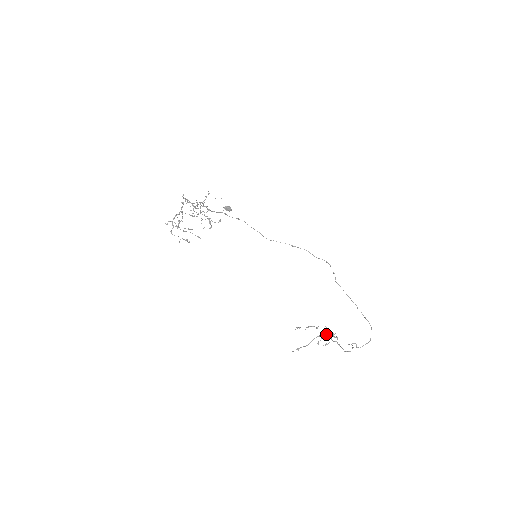
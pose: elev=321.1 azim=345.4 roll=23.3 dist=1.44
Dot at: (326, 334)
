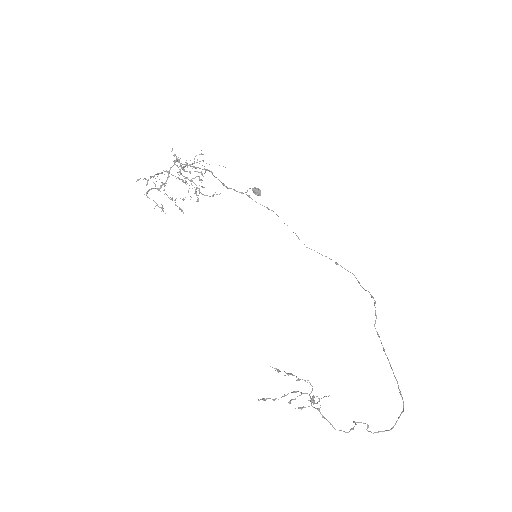
Dot at: (306, 393)
